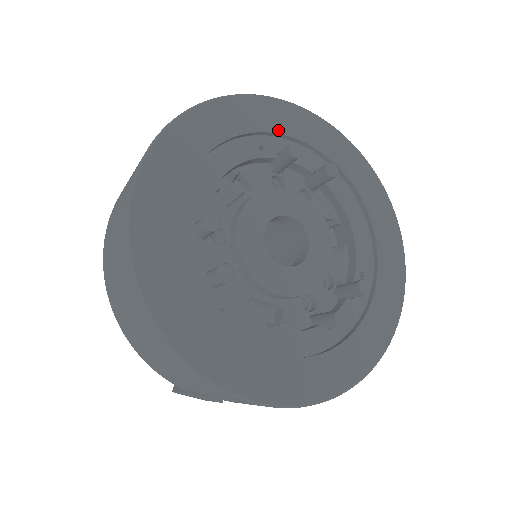
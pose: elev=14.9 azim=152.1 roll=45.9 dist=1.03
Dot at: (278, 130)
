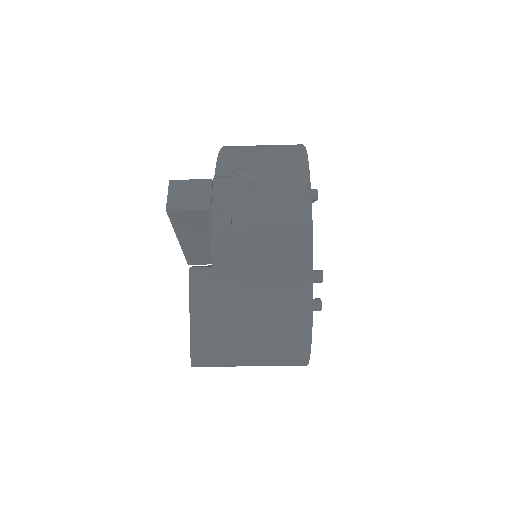
Dot at: occluded
